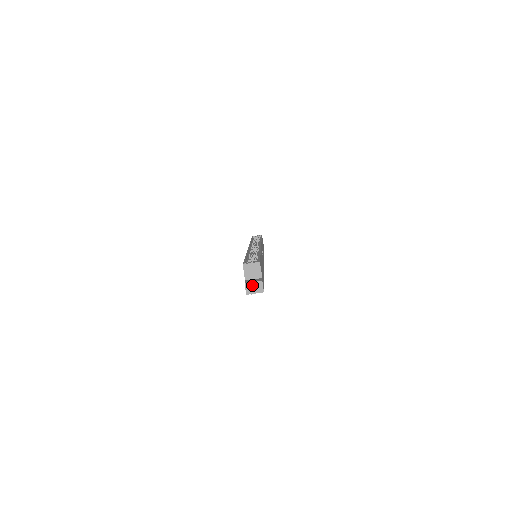
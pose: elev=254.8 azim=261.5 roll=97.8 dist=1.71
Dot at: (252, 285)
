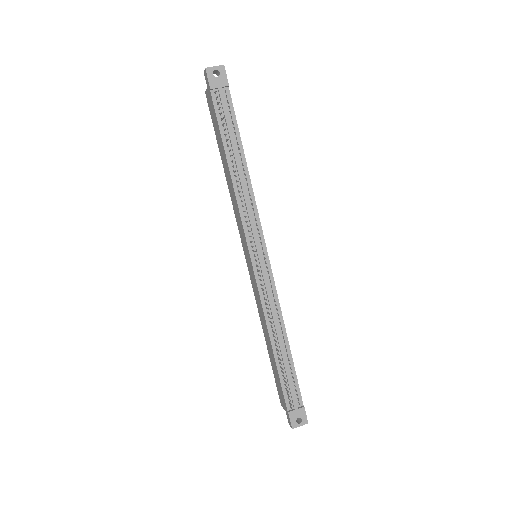
Dot at: occluded
